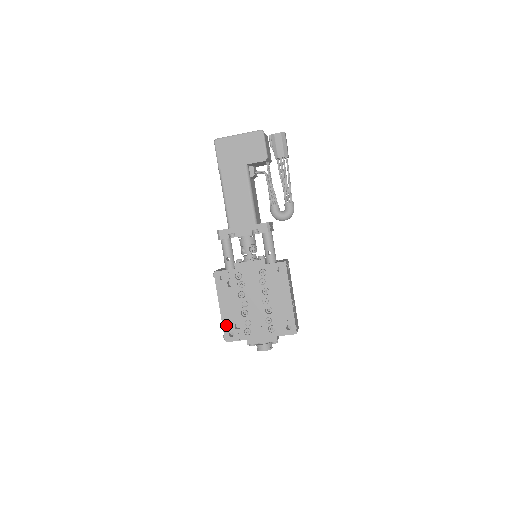
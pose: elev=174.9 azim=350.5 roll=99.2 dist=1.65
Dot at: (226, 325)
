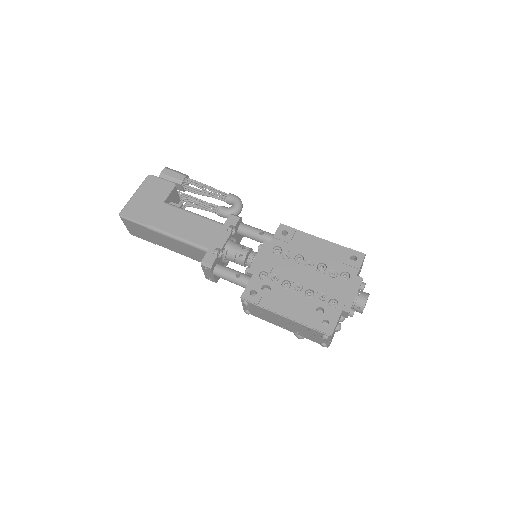
Dot at: (310, 323)
